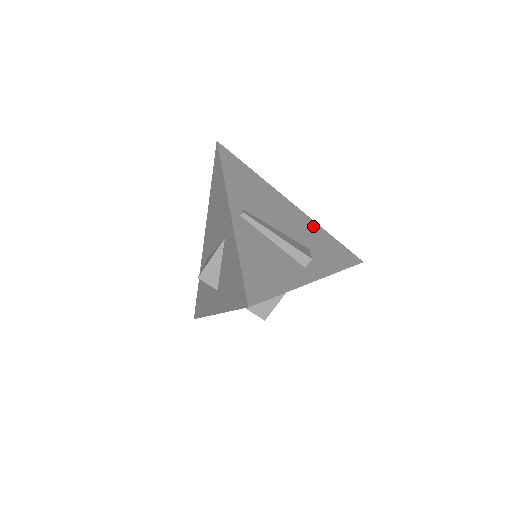
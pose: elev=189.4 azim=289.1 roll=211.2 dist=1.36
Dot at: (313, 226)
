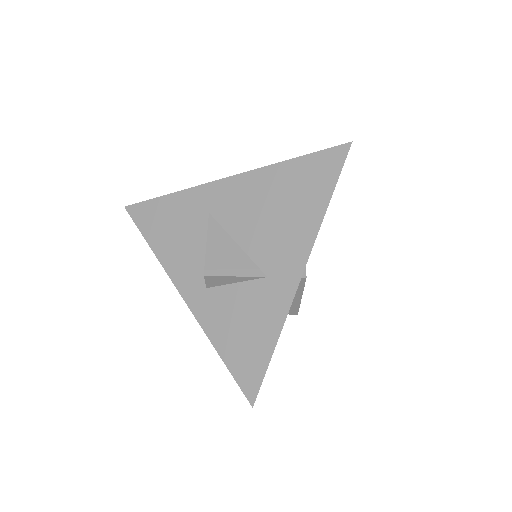
Dot at: occluded
